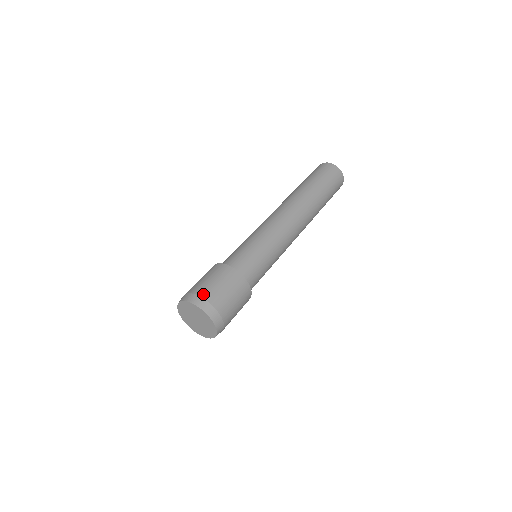
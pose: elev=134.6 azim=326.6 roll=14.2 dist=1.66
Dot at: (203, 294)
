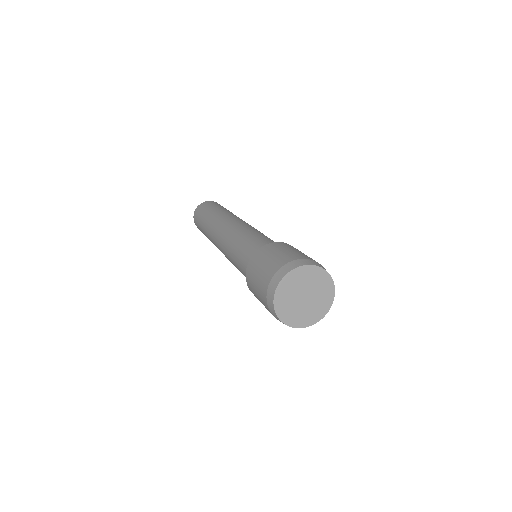
Dot at: (287, 260)
